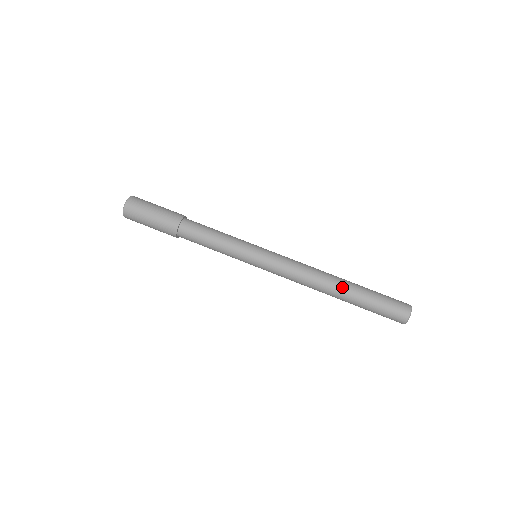
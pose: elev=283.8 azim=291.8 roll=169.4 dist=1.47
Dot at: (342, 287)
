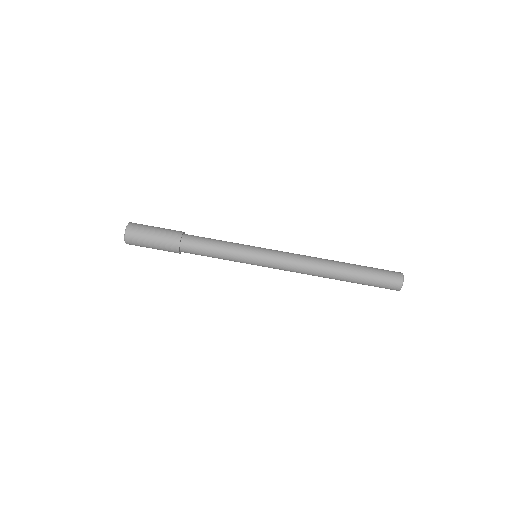
Dot at: (339, 270)
